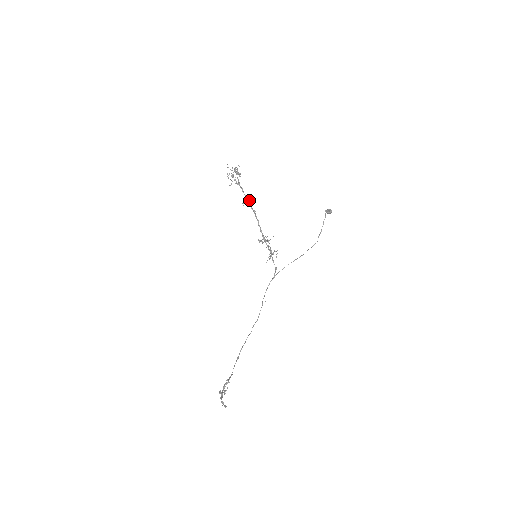
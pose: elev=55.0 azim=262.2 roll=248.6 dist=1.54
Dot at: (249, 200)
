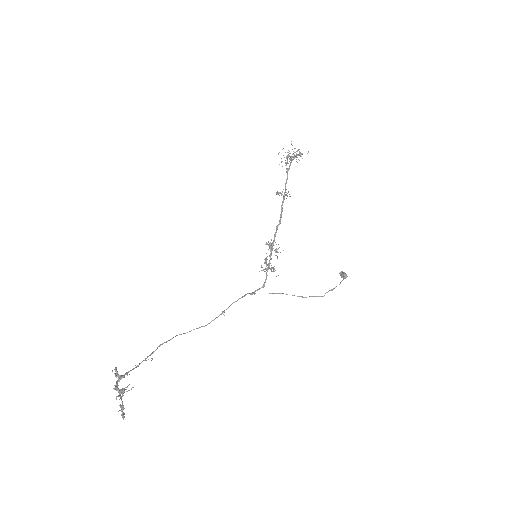
Dot at: occluded
